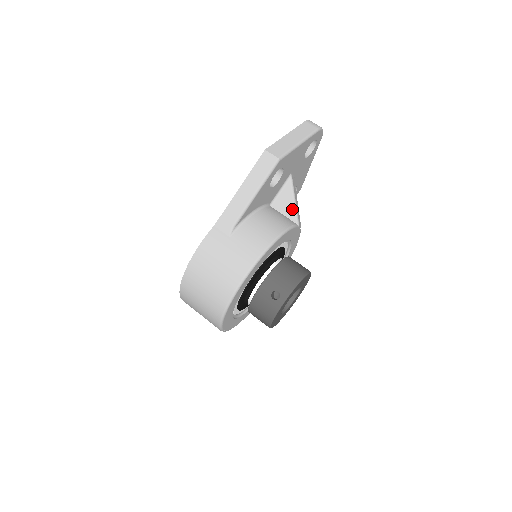
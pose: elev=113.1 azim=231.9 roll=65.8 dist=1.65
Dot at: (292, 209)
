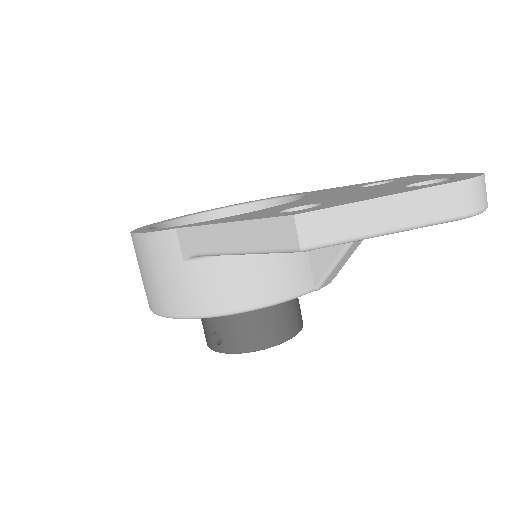
Dot at: (325, 267)
